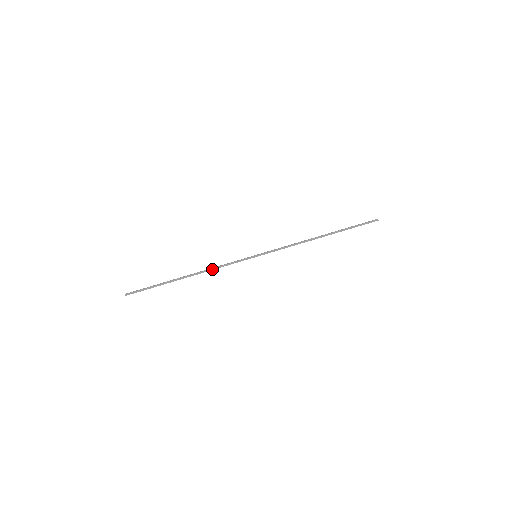
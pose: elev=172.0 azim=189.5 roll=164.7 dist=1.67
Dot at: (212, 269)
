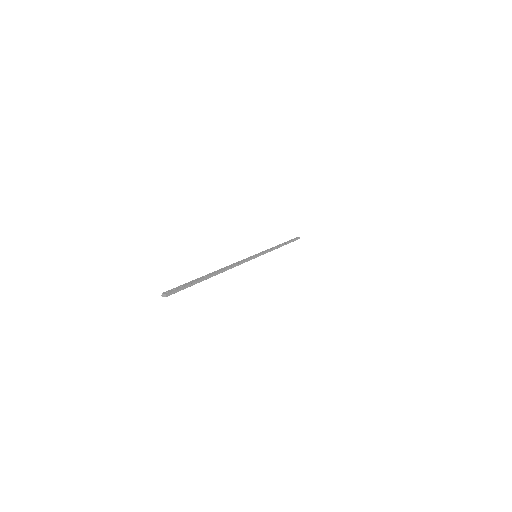
Dot at: (235, 266)
